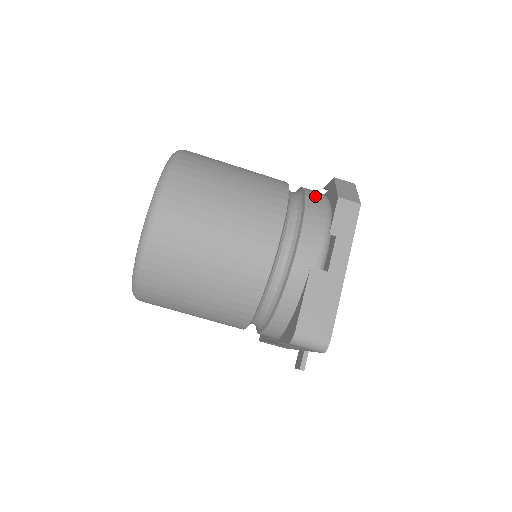
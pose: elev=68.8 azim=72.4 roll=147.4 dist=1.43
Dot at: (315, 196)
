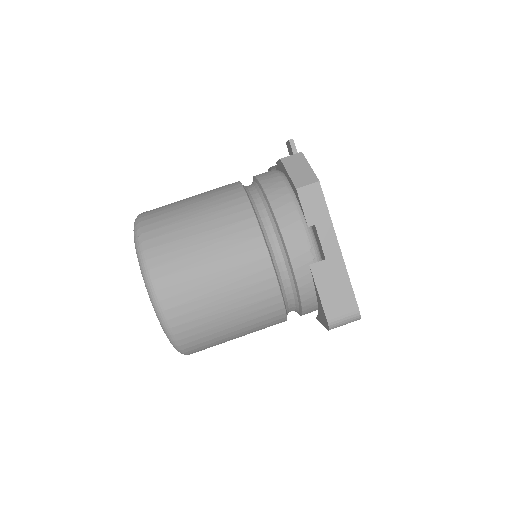
Dot at: (274, 189)
